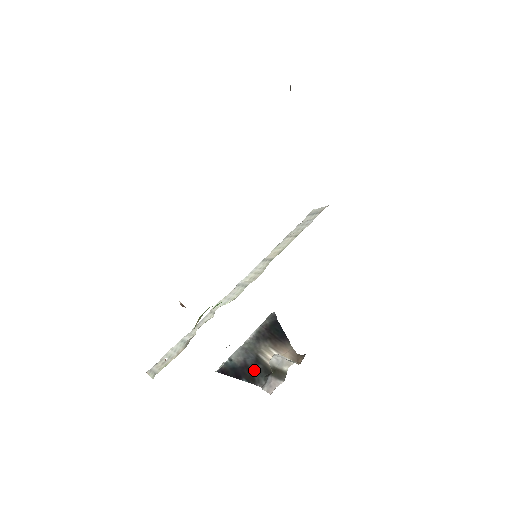
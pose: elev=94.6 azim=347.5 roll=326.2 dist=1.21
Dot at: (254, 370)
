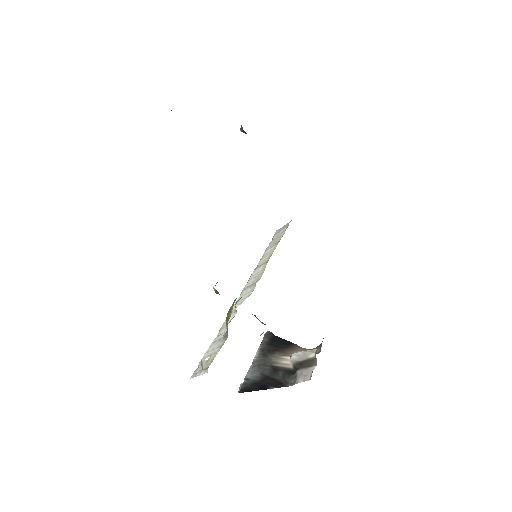
Dot at: (277, 377)
